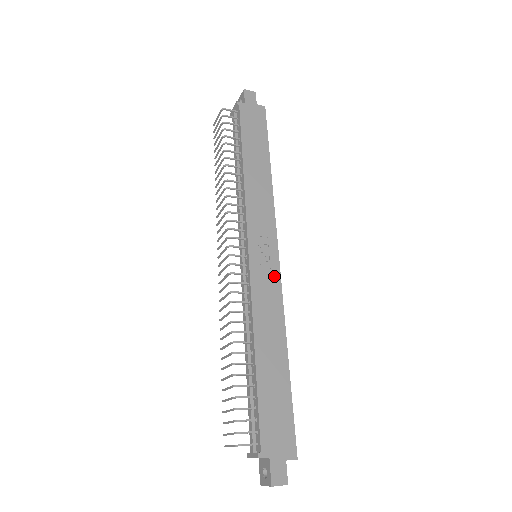
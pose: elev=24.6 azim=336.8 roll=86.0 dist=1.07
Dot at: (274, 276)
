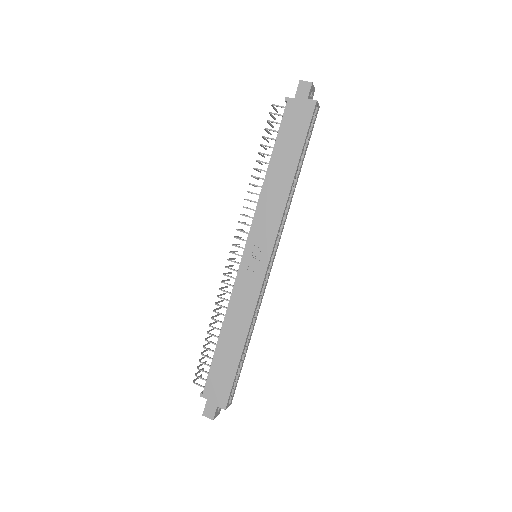
Dot at: (257, 279)
